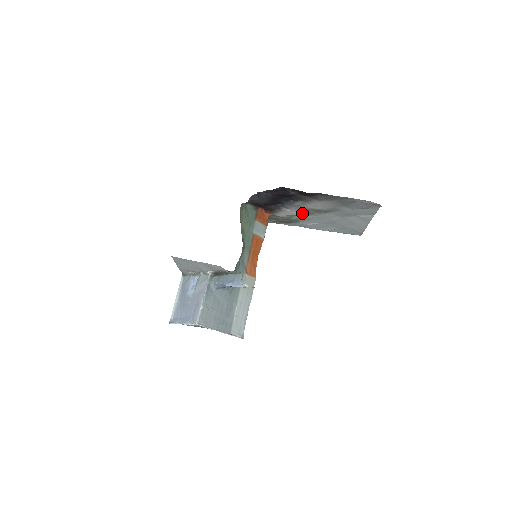
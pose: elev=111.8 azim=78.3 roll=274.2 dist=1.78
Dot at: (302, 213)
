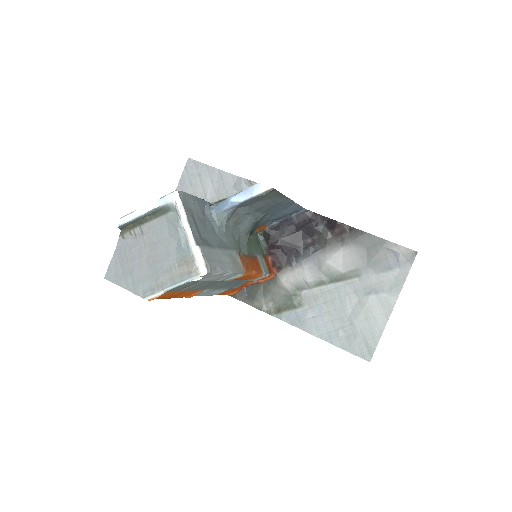
Dot at: (313, 280)
